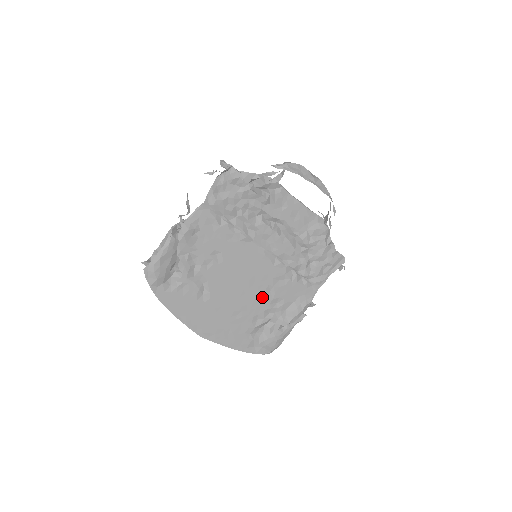
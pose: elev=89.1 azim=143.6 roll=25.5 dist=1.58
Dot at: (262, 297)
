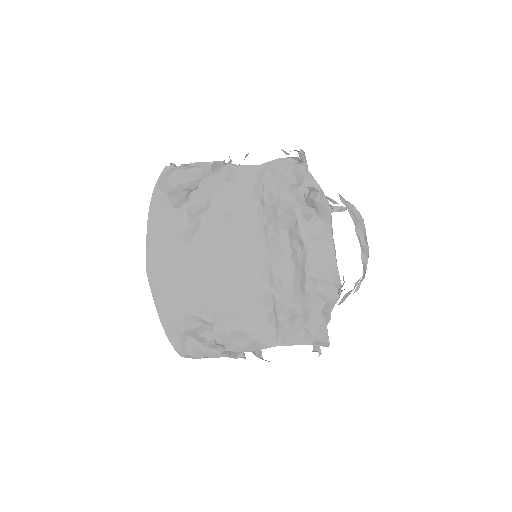
Dot at: (226, 294)
